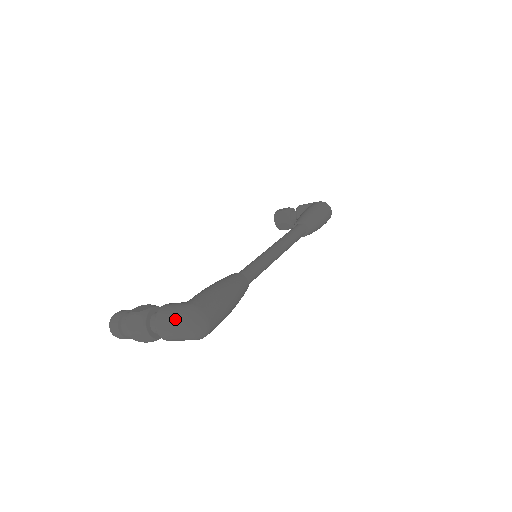
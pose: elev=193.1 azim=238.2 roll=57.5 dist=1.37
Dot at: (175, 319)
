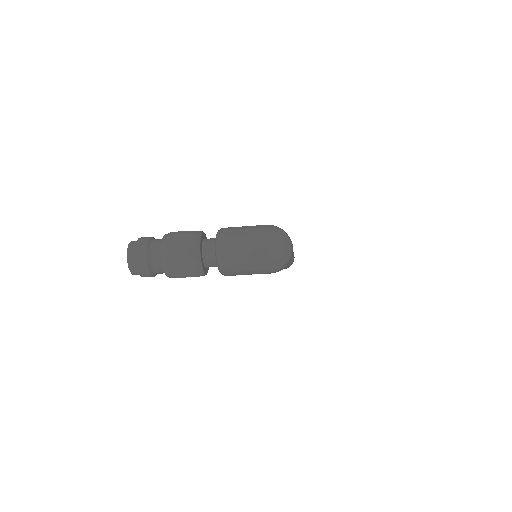
Dot at: (254, 235)
